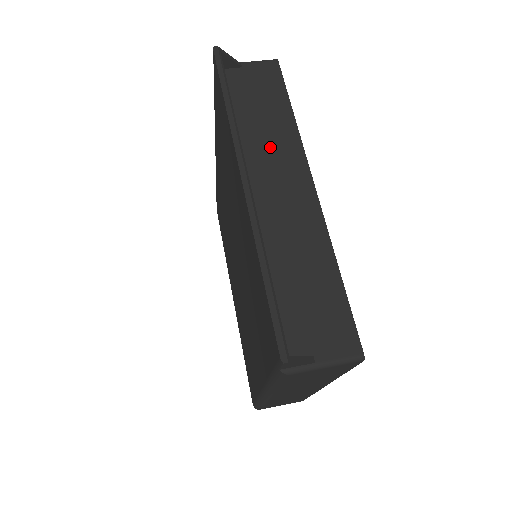
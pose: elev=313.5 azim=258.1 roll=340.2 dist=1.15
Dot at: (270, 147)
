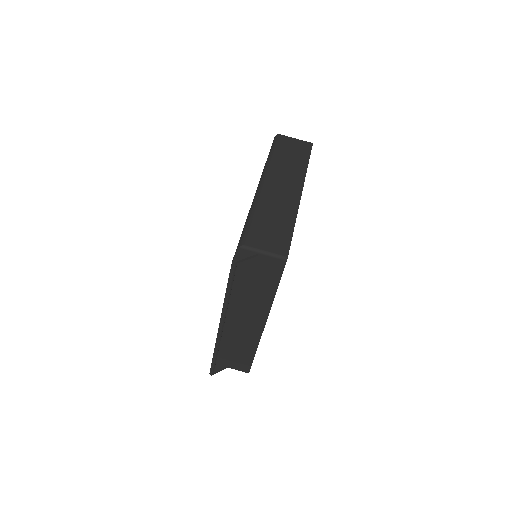
Dot at: (250, 303)
